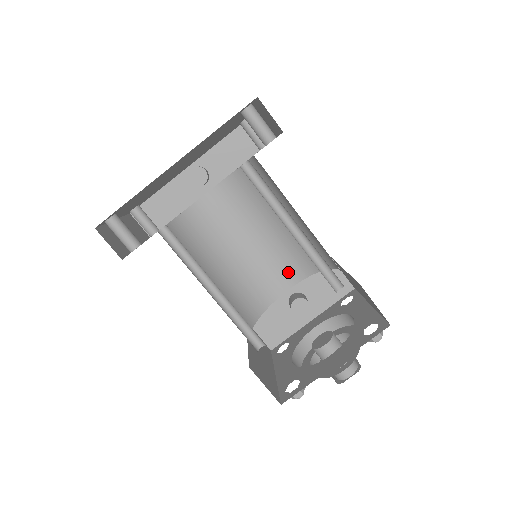
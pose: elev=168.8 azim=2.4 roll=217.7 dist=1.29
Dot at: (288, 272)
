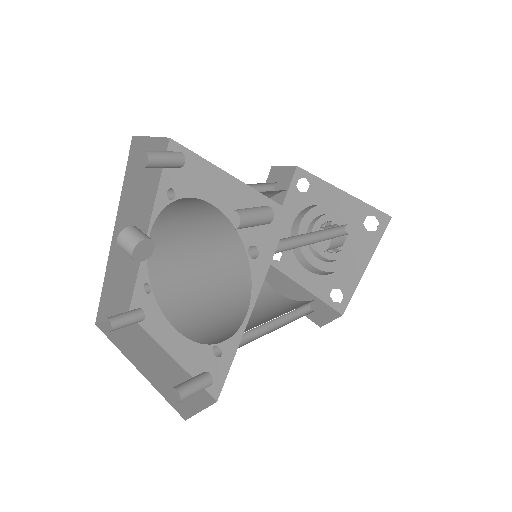
Dot at: occluded
